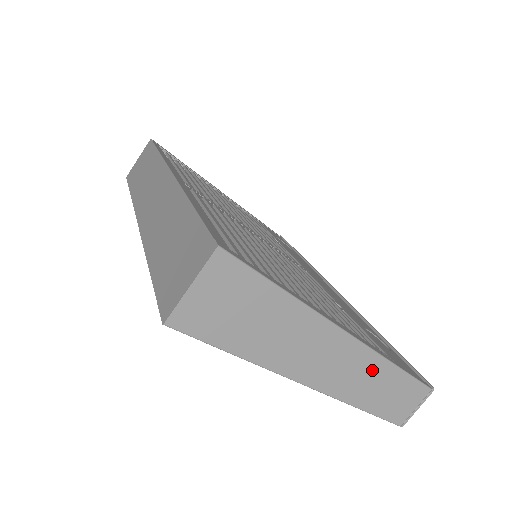
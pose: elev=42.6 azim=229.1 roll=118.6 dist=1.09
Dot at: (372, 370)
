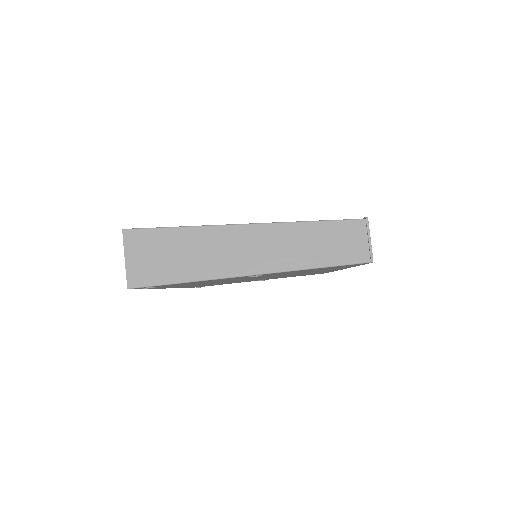
Dot at: (293, 236)
